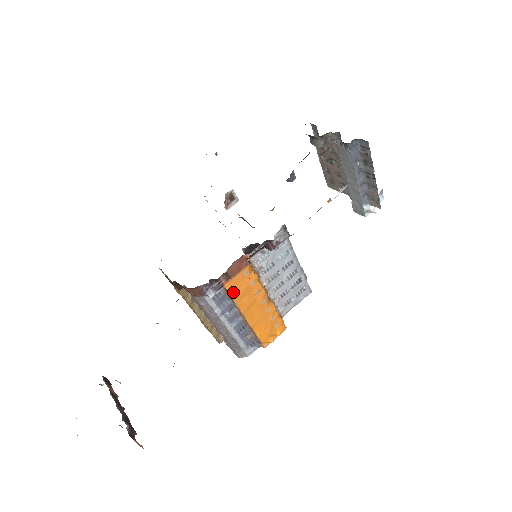
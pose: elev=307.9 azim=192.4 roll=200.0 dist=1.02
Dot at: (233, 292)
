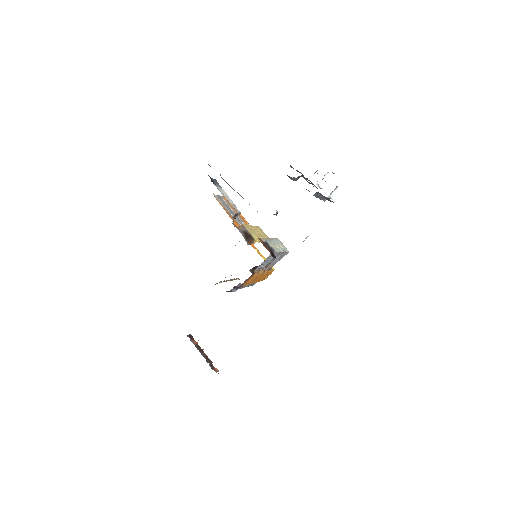
Dot at: (246, 284)
